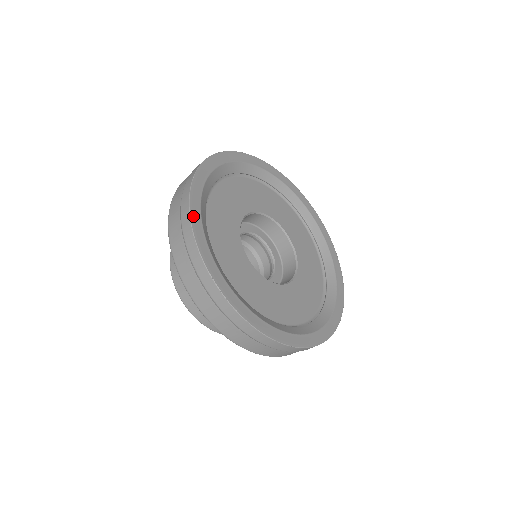
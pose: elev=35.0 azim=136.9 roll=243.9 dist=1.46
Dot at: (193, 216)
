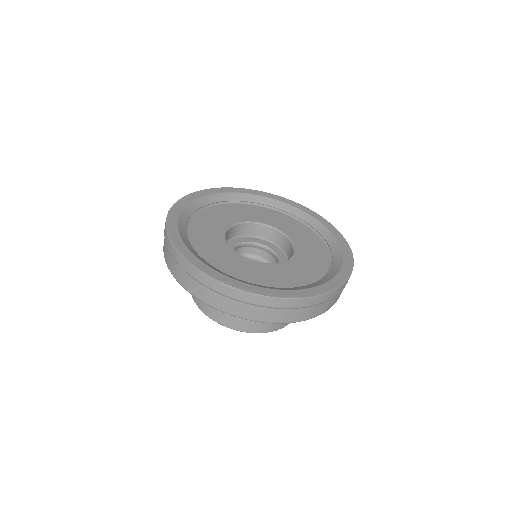
Dot at: (182, 253)
